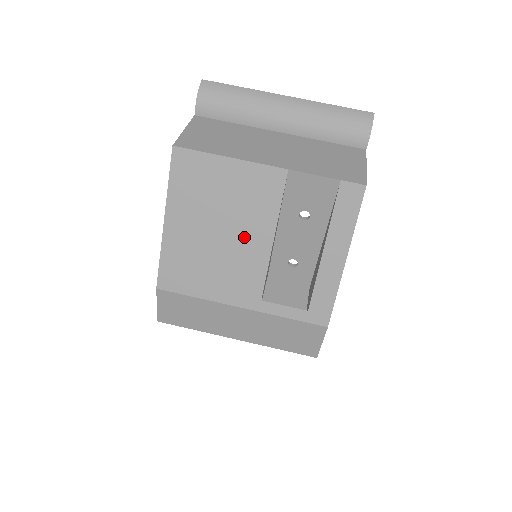
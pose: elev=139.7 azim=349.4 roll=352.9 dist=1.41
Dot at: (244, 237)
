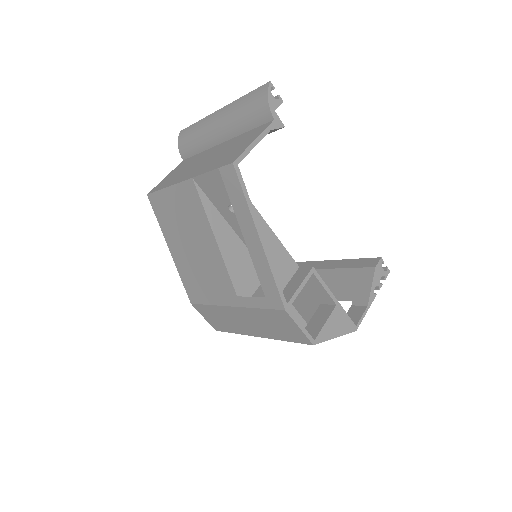
Dot at: (203, 245)
